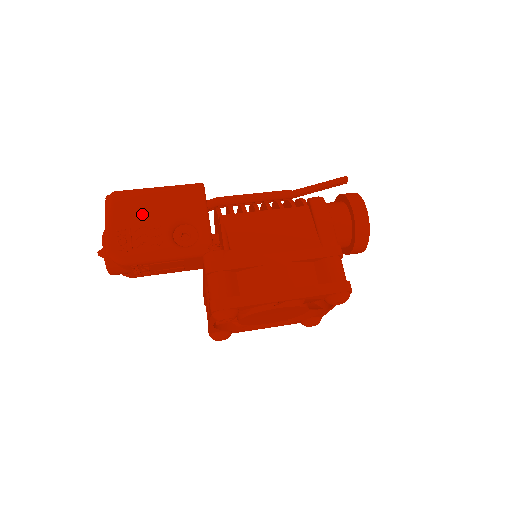
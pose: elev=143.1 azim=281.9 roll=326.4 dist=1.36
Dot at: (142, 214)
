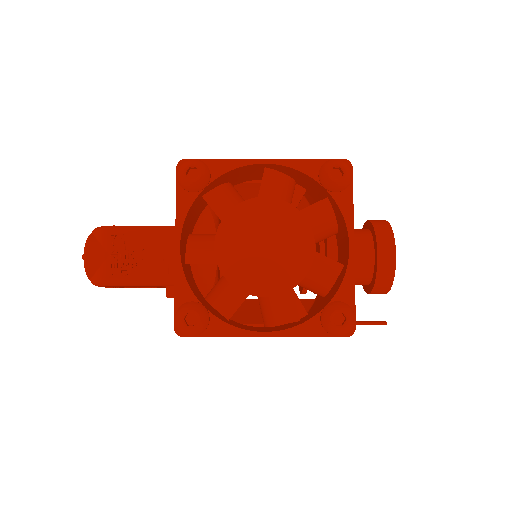
Dot at: occluded
